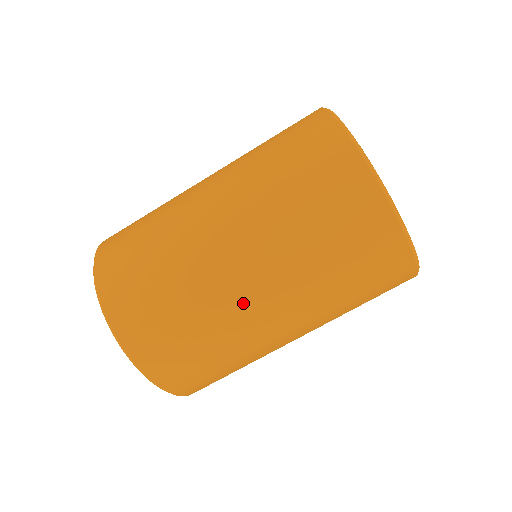
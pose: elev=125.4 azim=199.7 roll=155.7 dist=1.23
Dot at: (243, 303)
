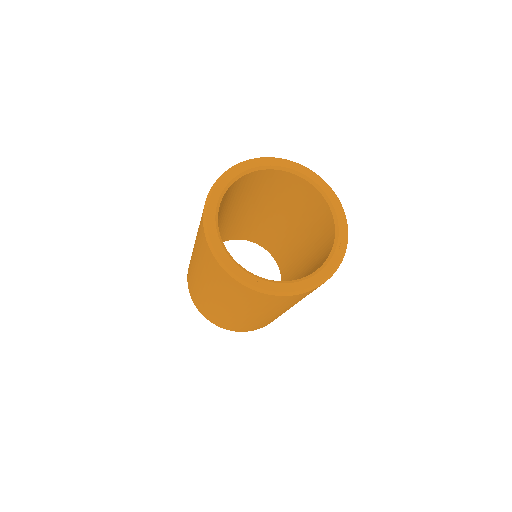
Dot at: occluded
